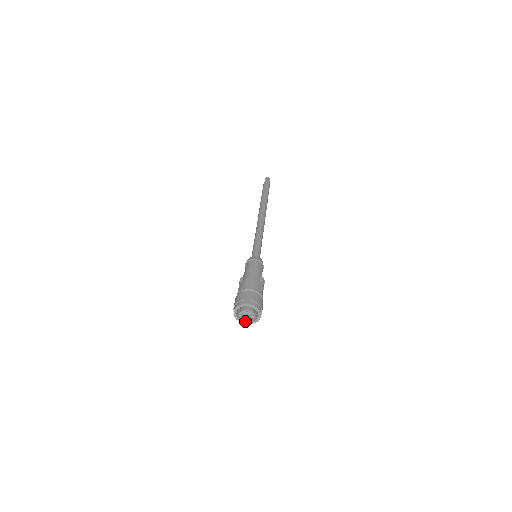
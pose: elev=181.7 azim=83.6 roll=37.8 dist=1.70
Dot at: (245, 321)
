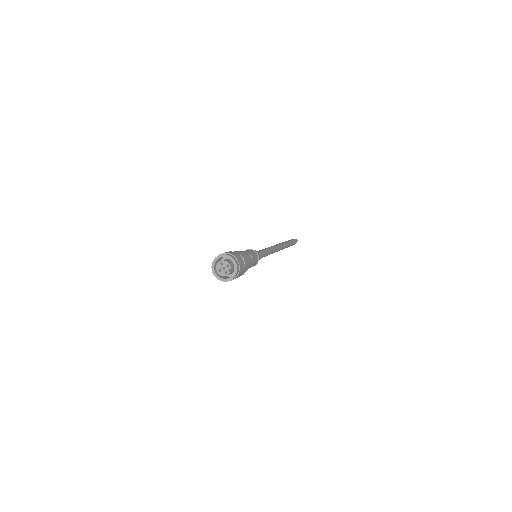
Dot at: (226, 278)
